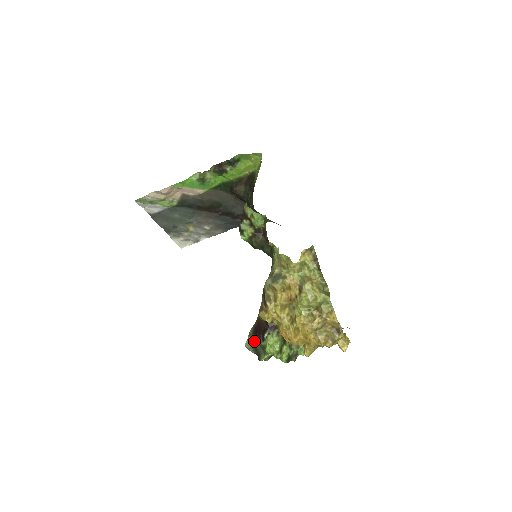
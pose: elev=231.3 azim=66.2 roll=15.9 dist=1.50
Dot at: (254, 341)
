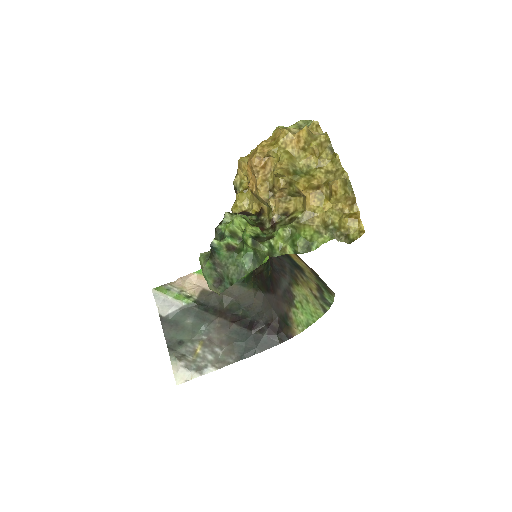
Dot at: occluded
